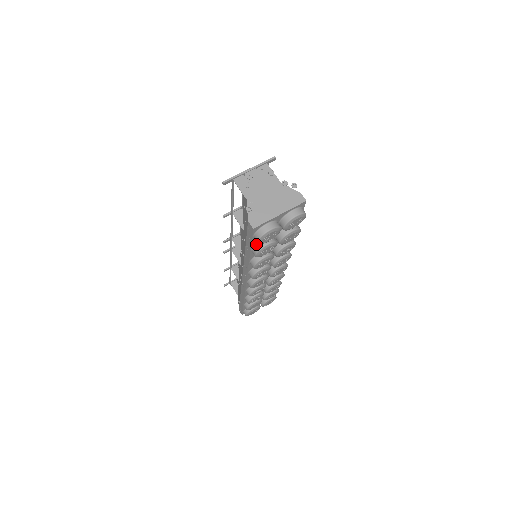
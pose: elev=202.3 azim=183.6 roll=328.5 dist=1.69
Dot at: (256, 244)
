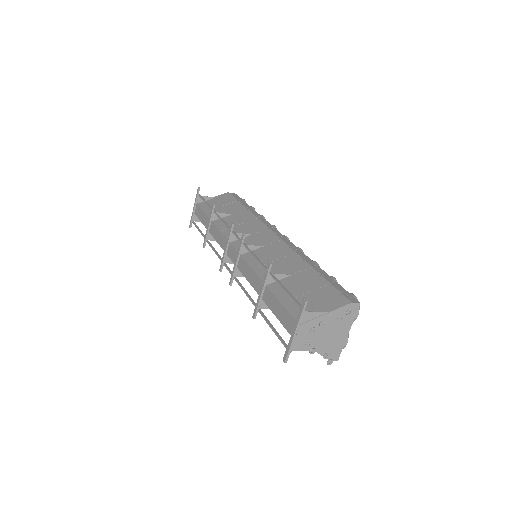
Dot at: occluded
